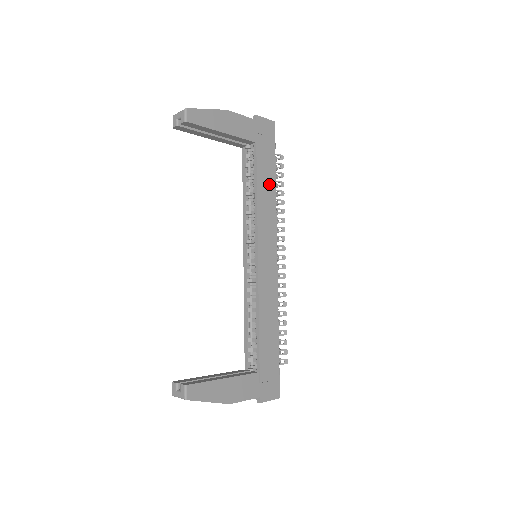
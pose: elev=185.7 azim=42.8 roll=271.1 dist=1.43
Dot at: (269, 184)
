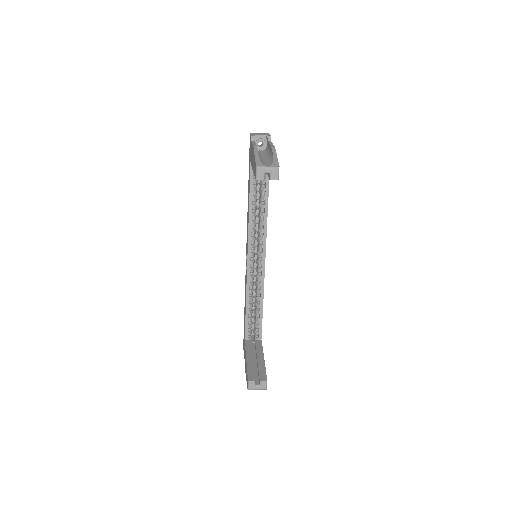
Dot at: occluded
